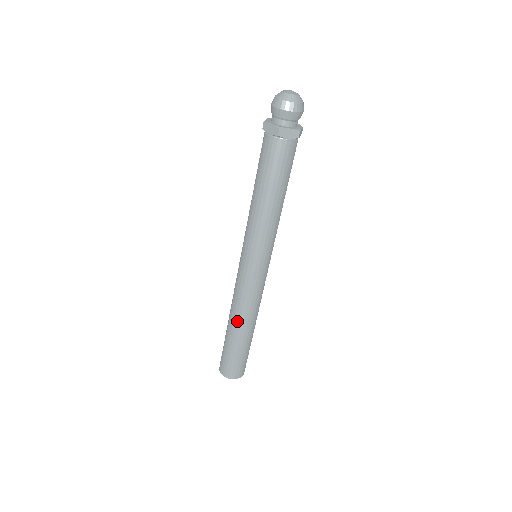
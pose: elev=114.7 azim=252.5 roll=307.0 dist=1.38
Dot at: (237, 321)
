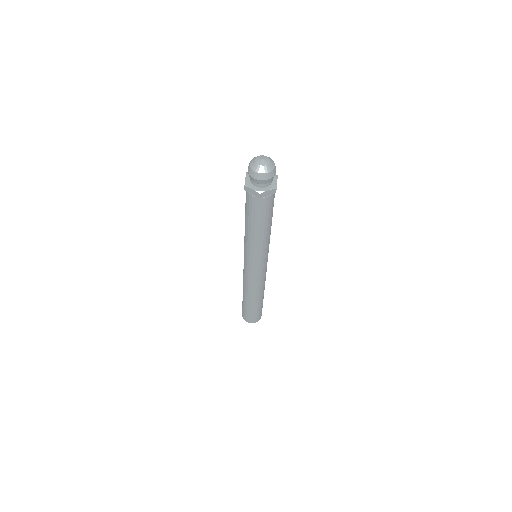
Dot at: (250, 296)
